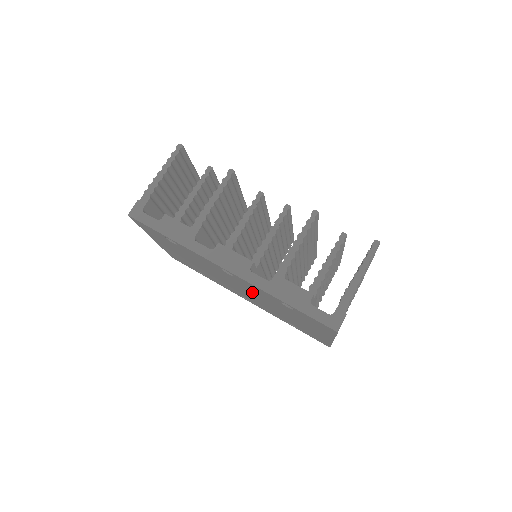
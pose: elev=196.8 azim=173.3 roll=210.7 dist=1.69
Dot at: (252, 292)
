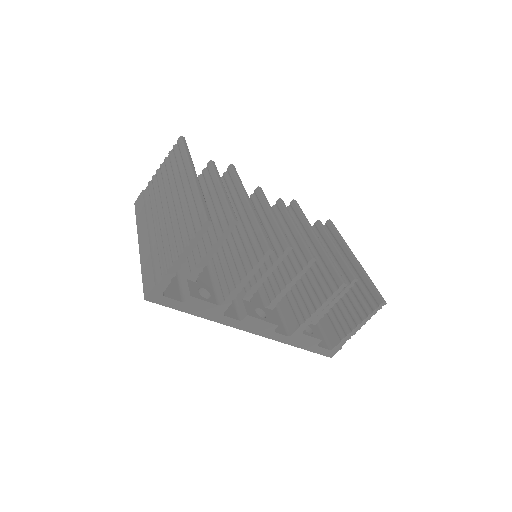
Dot at: occluded
